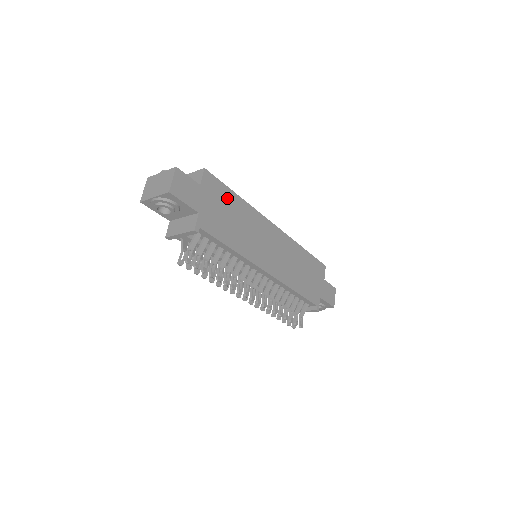
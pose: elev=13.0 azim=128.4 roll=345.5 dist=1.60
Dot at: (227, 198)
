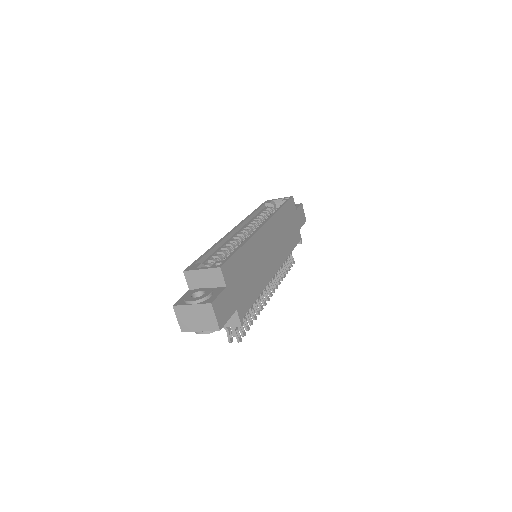
Dot at: (239, 263)
